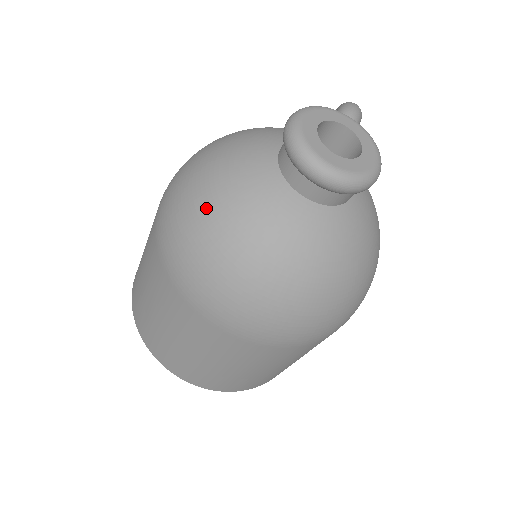
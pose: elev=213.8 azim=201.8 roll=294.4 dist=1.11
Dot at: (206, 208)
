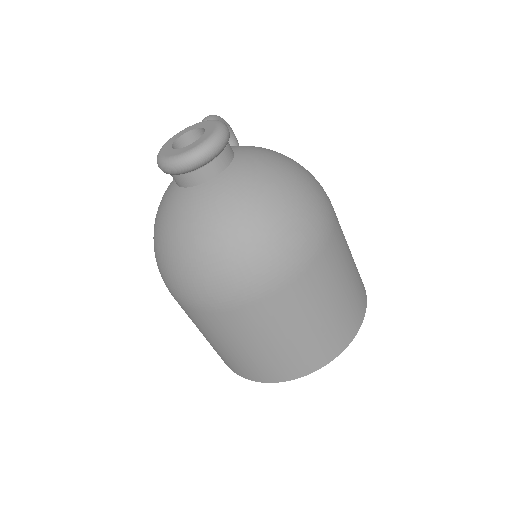
Dot at: (162, 245)
